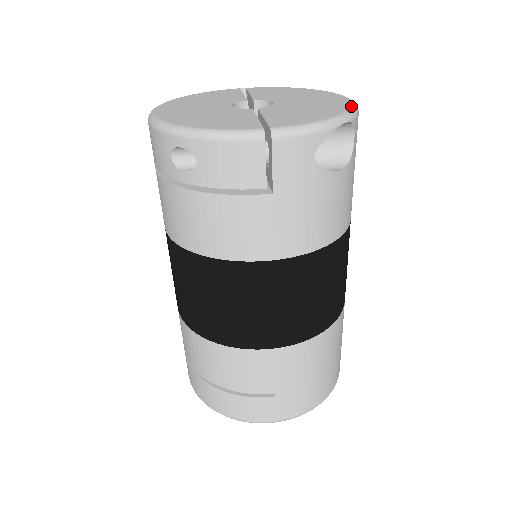
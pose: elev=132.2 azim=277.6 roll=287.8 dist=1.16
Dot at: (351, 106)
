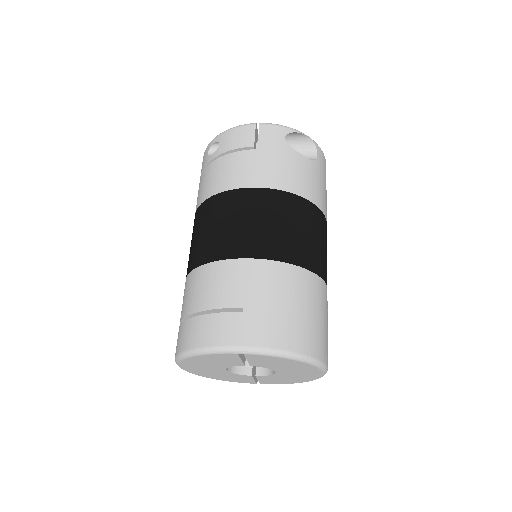
Dot at: occluded
